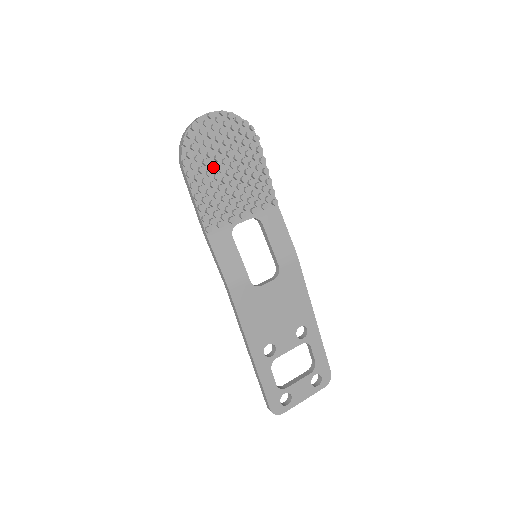
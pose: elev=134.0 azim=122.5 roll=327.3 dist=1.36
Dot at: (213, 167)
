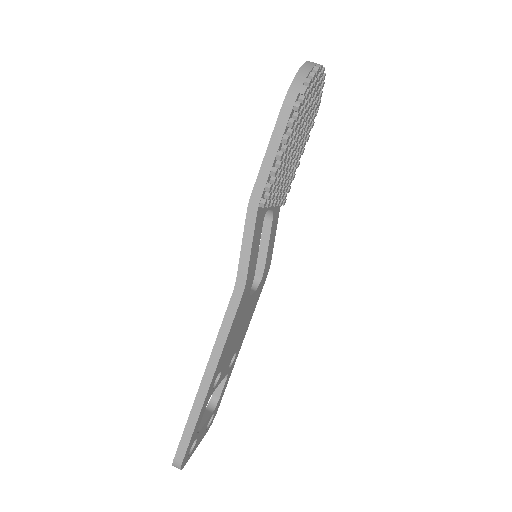
Dot at: (298, 130)
